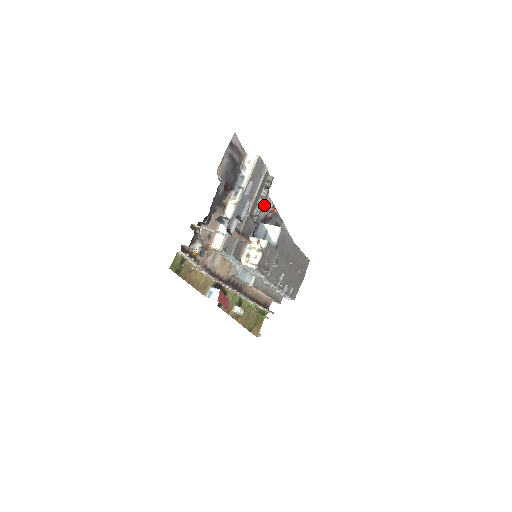
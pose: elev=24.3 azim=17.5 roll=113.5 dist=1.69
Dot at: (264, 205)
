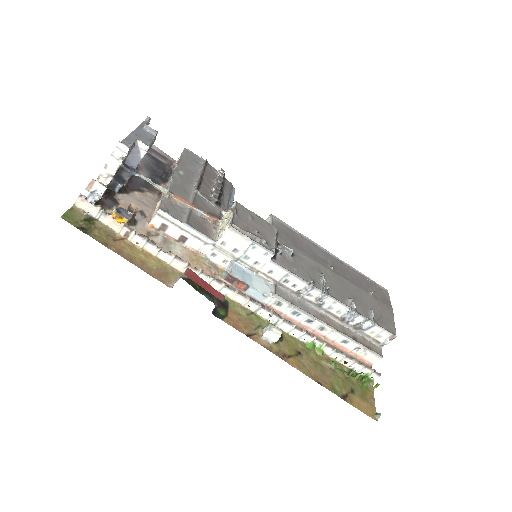
Dot at: occluded
